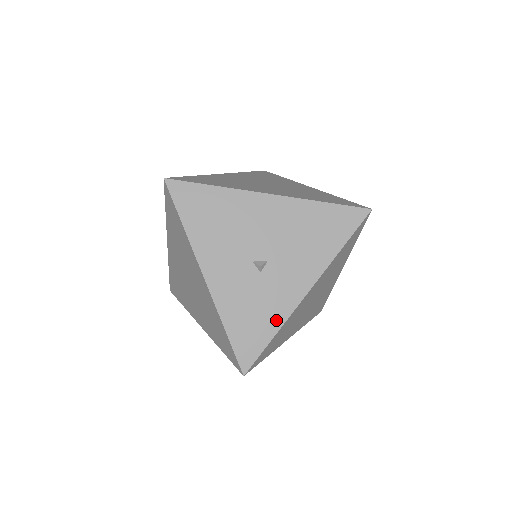
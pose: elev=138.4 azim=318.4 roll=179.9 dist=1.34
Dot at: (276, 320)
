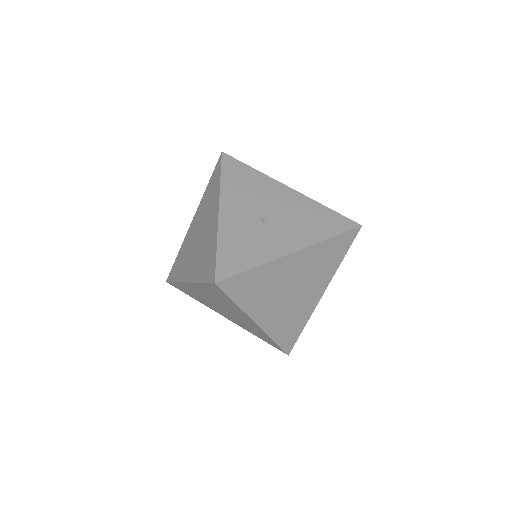
Dot at: (261, 258)
